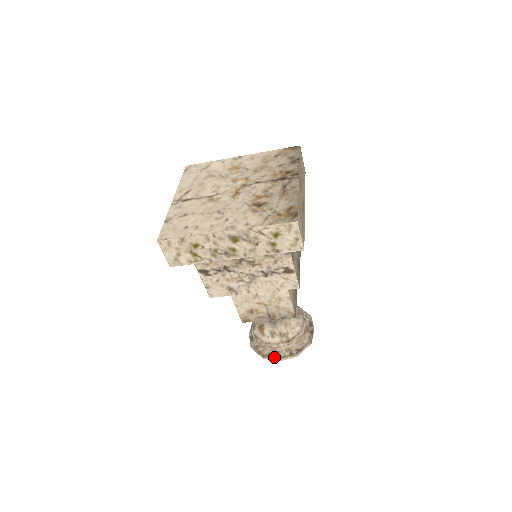
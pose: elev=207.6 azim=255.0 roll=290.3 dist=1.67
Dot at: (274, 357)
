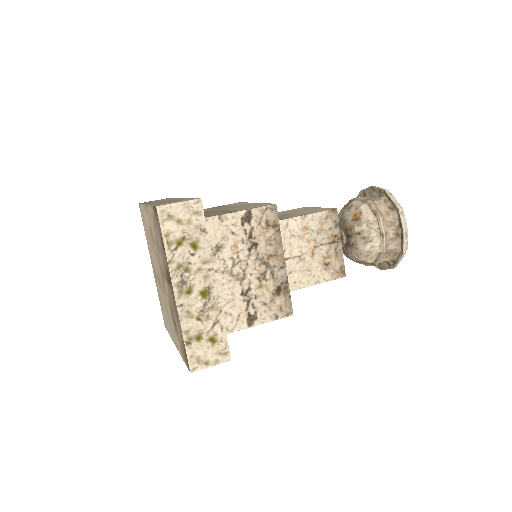
Dot at: (376, 265)
